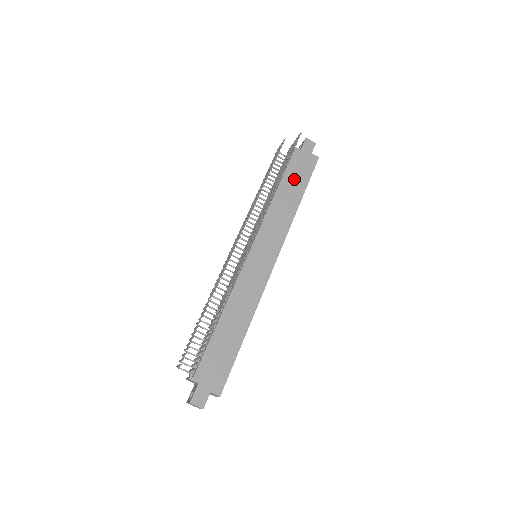
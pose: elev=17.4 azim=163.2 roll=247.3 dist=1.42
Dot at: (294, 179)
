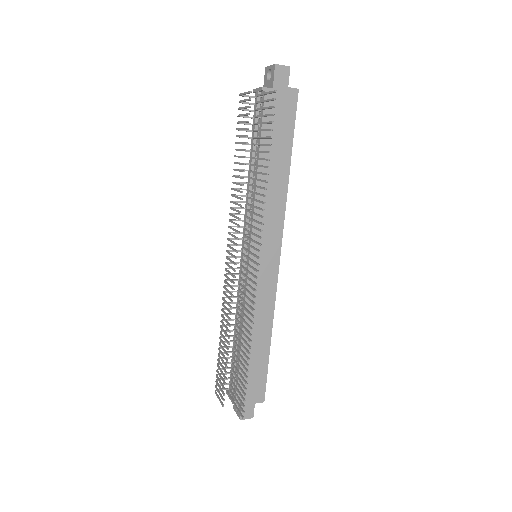
Dot at: (275, 140)
